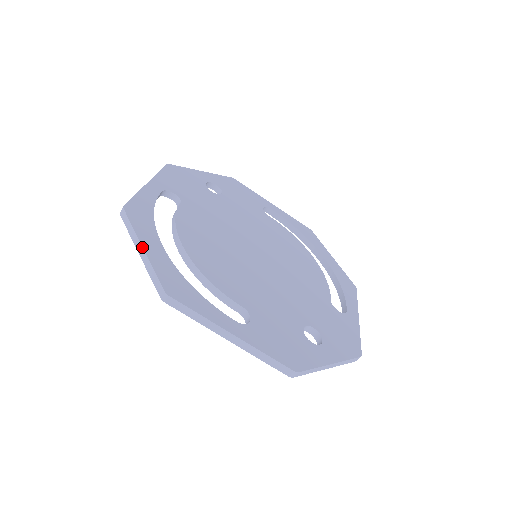
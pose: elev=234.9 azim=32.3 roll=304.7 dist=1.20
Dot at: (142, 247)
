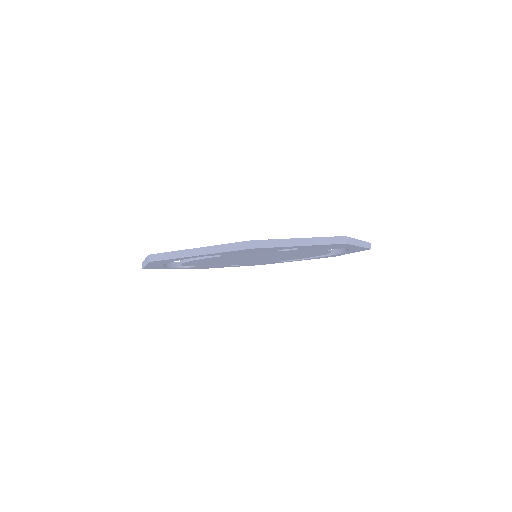
Dot at: (145, 259)
